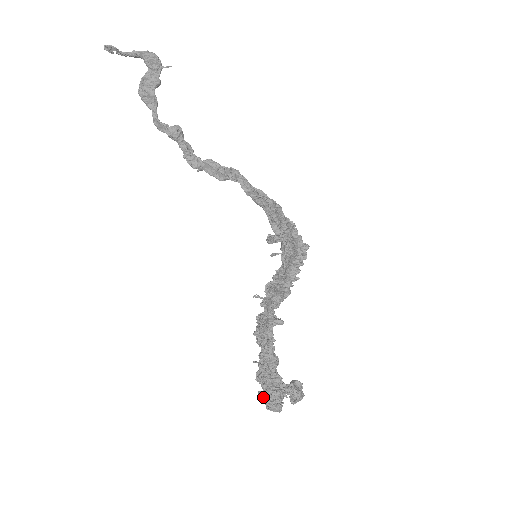
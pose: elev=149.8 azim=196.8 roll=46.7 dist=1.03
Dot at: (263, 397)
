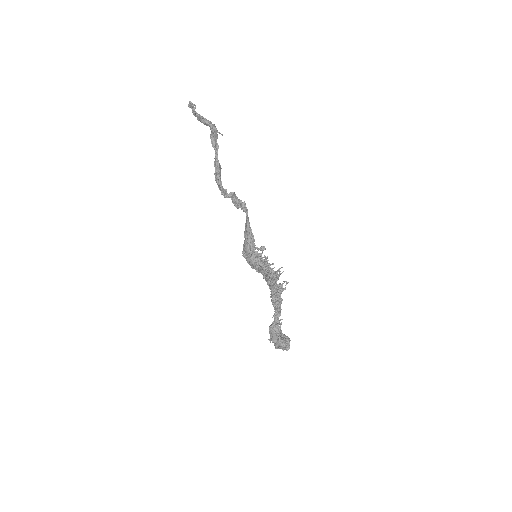
Dot at: (281, 339)
